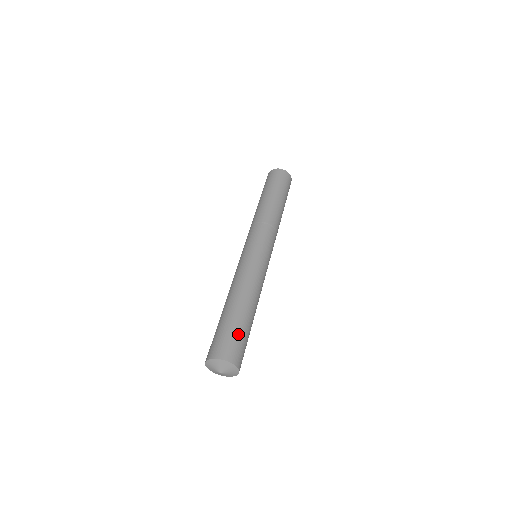
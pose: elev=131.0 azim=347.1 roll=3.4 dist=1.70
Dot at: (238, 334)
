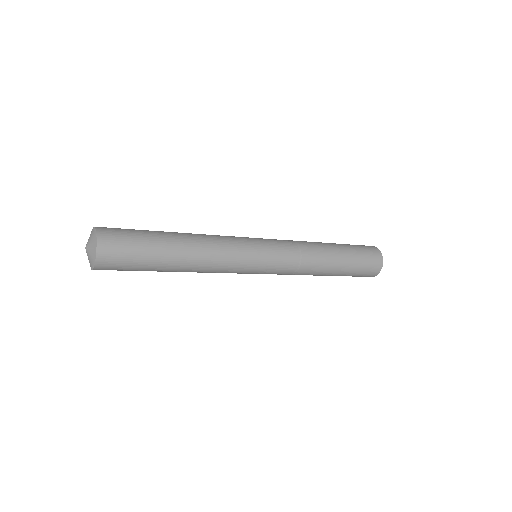
Dot at: (138, 239)
